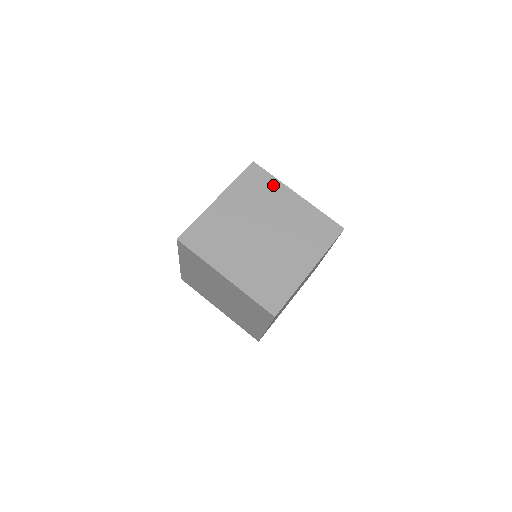
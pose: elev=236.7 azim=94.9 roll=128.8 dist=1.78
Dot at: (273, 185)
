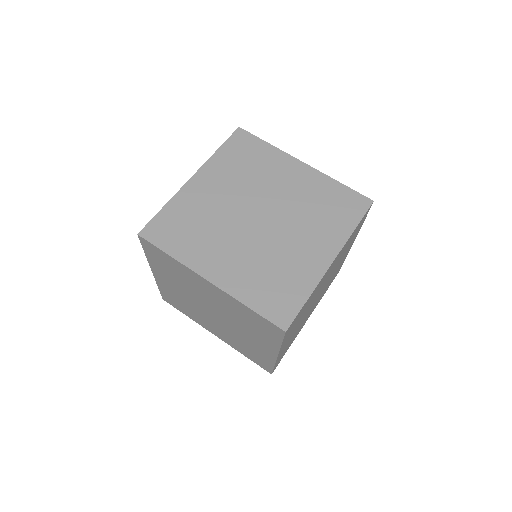
Dot at: (268, 154)
